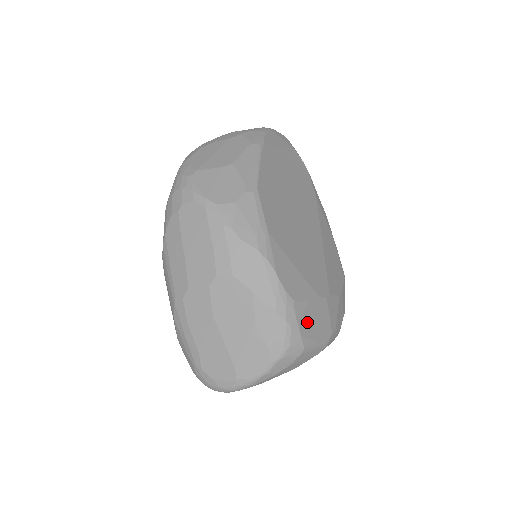
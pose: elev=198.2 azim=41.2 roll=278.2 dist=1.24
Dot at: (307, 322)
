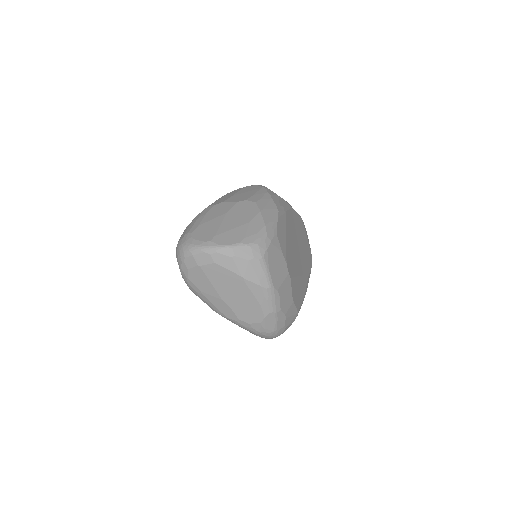
Dot at: (274, 254)
